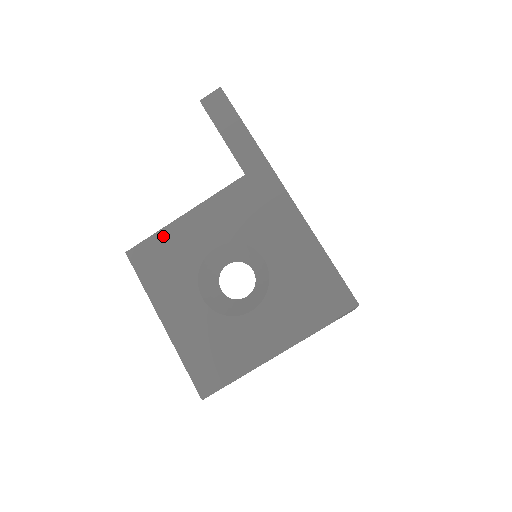
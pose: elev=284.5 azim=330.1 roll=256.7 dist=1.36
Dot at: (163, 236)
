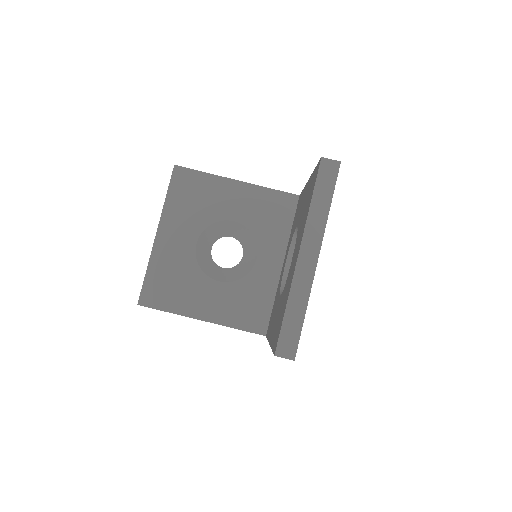
Dot at: (209, 180)
